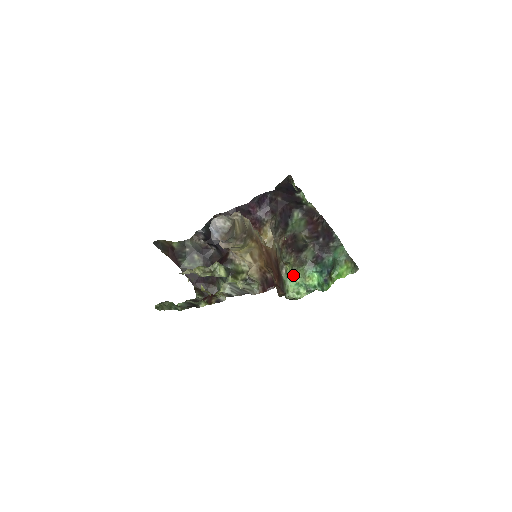
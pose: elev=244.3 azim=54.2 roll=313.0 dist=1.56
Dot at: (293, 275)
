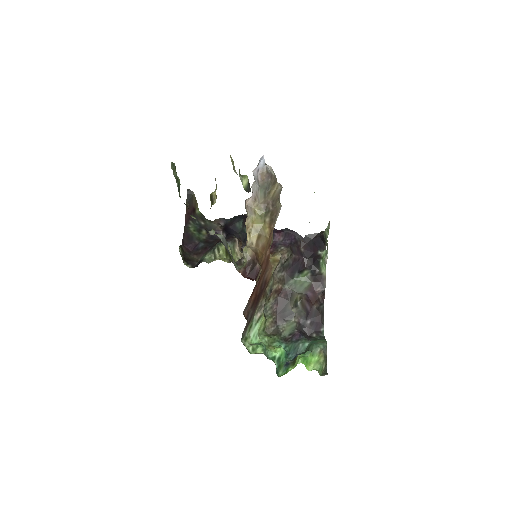
Dot at: (260, 335)
